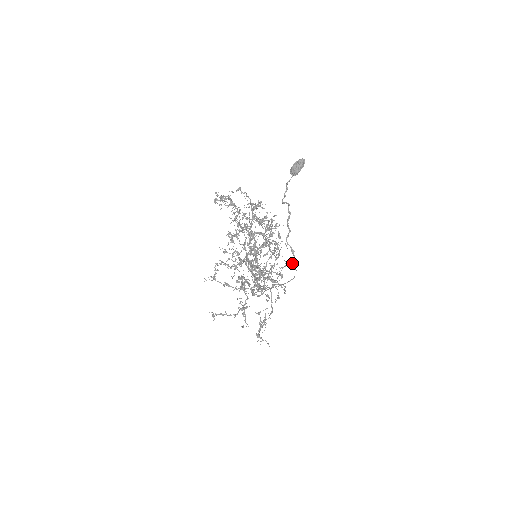
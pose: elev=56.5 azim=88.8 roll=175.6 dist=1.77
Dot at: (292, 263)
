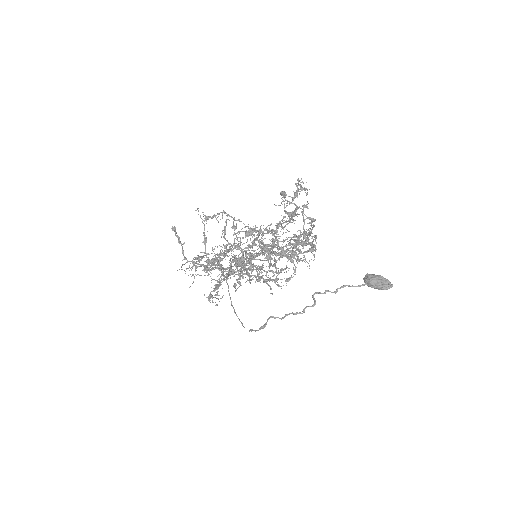
Dot at: (279, 285)
